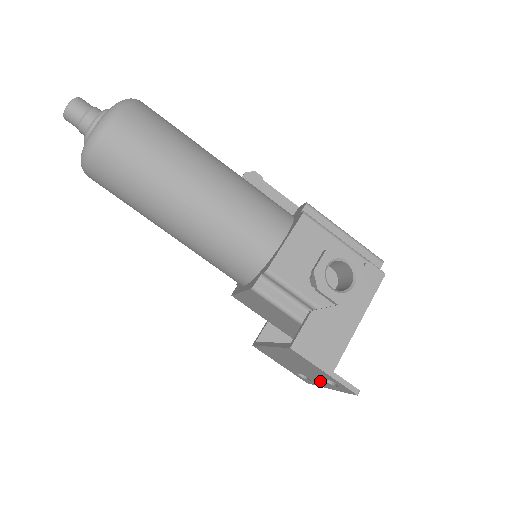
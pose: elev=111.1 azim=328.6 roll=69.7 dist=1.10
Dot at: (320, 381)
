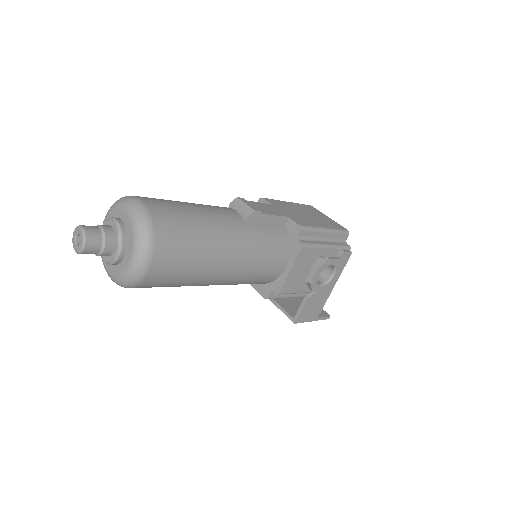
Dot at: occluded
